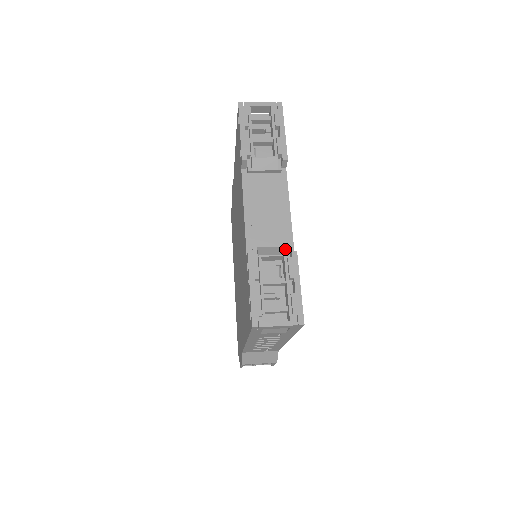
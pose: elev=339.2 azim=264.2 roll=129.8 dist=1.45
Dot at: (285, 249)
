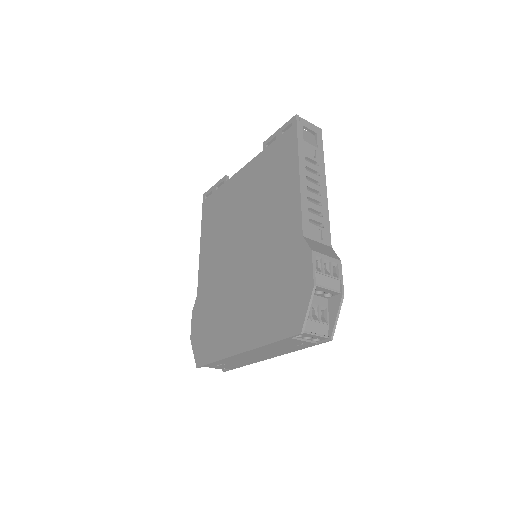
Dot at: occluded
